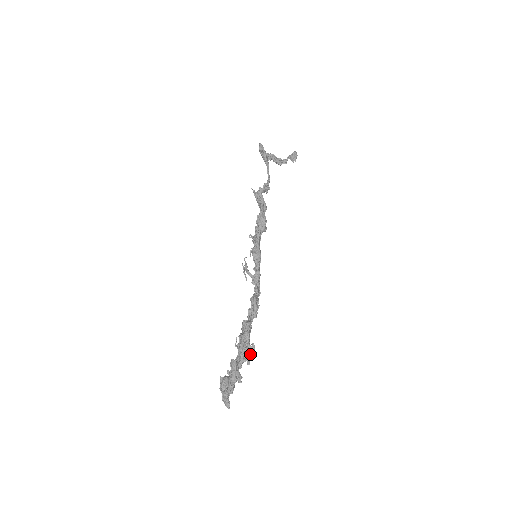
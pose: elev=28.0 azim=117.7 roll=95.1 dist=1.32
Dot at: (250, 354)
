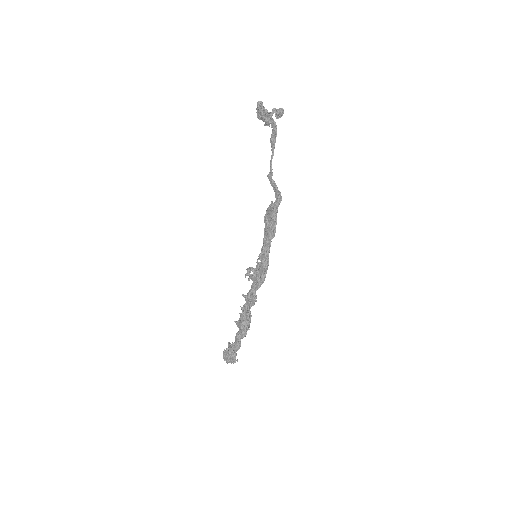
Dot at: occluded
